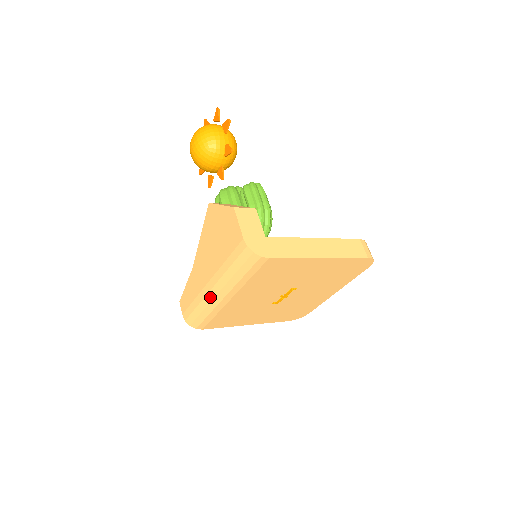
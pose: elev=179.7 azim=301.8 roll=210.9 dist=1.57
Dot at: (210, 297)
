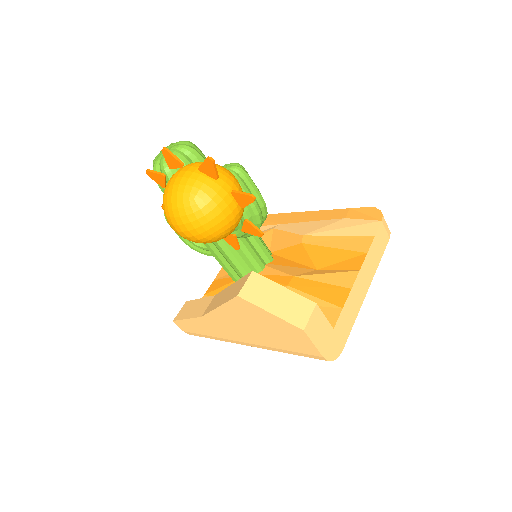
Dot at: (241, 344)
